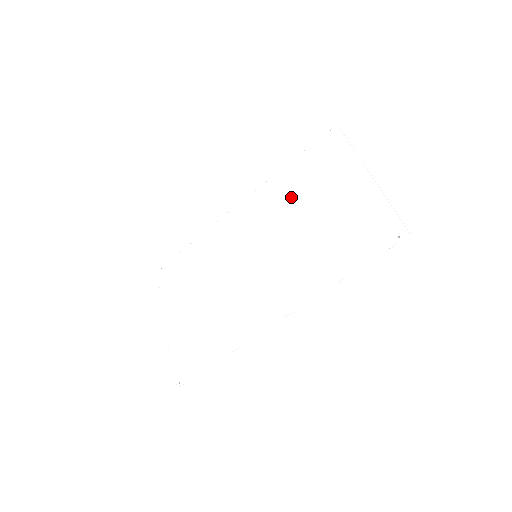
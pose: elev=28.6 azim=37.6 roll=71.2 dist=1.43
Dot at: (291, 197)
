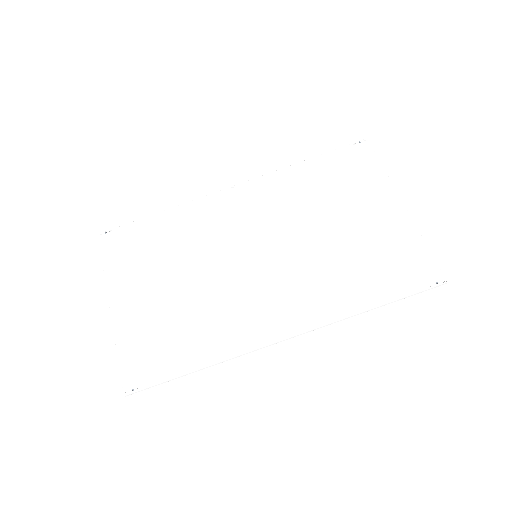
Dot at: (307, 201)
